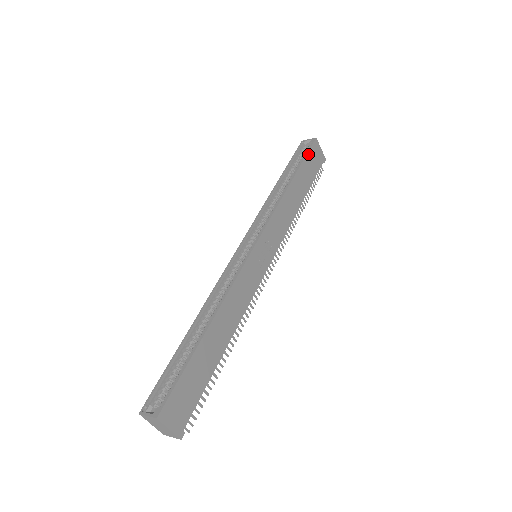
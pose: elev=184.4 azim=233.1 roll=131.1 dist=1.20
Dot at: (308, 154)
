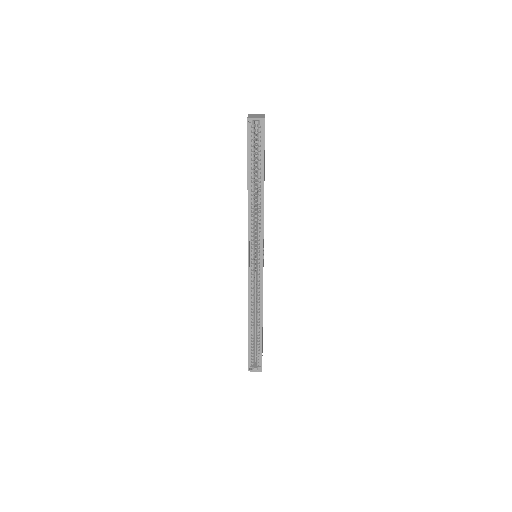
Dot at: (264, 145)
